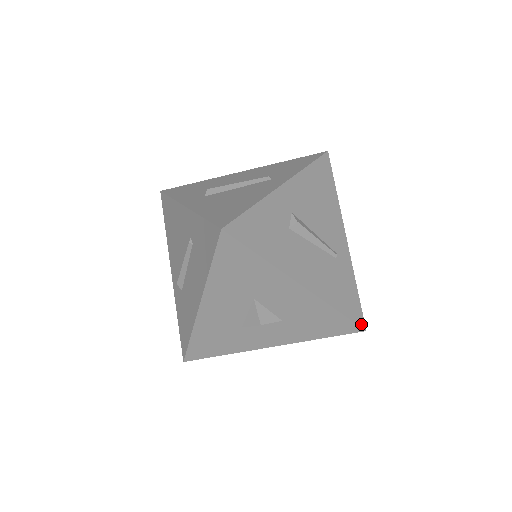
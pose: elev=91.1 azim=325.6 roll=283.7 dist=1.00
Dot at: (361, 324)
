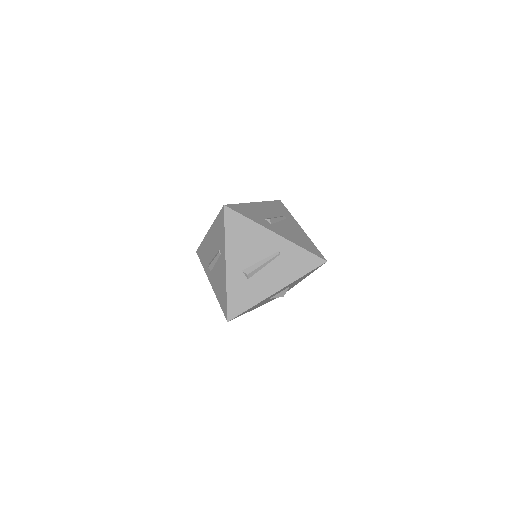
Dot at: (321, 263)
